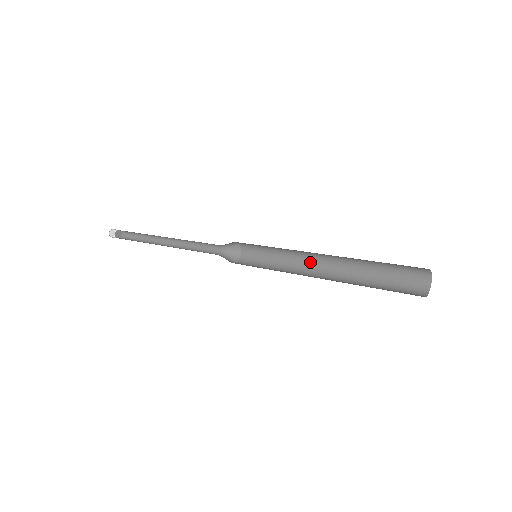
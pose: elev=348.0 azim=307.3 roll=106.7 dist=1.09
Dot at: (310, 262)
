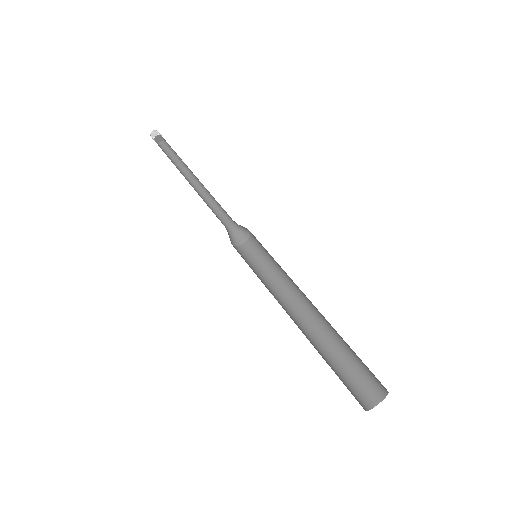
Dot at: (295, 299)
